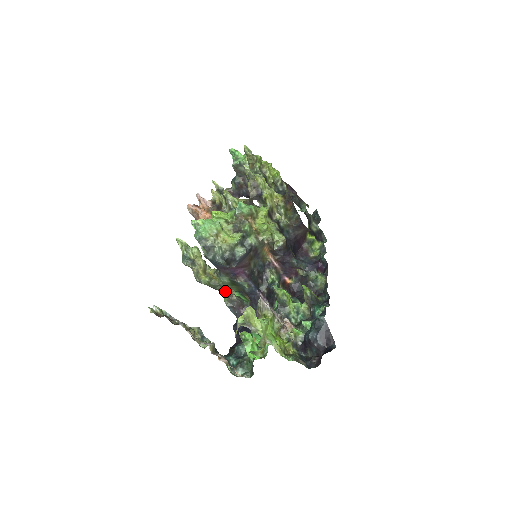
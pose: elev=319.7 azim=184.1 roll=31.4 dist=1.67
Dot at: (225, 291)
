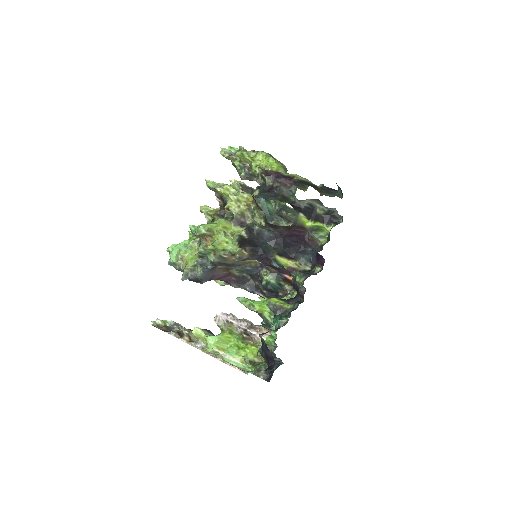
Dot at: occluded
